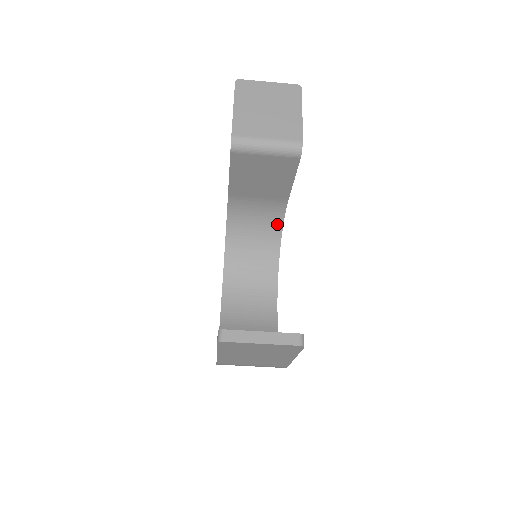
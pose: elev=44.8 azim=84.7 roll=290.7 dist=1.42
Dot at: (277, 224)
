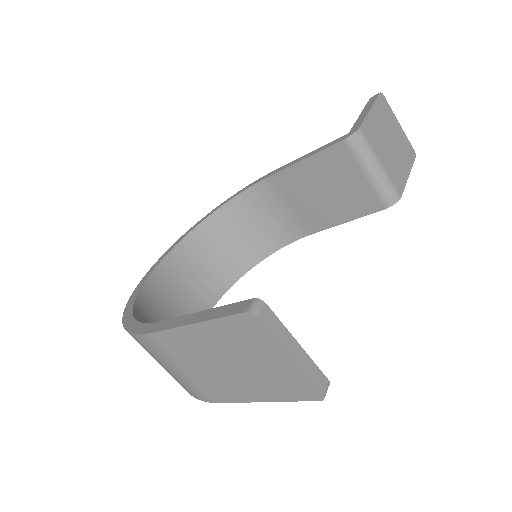
Dot at: (271, 246)
